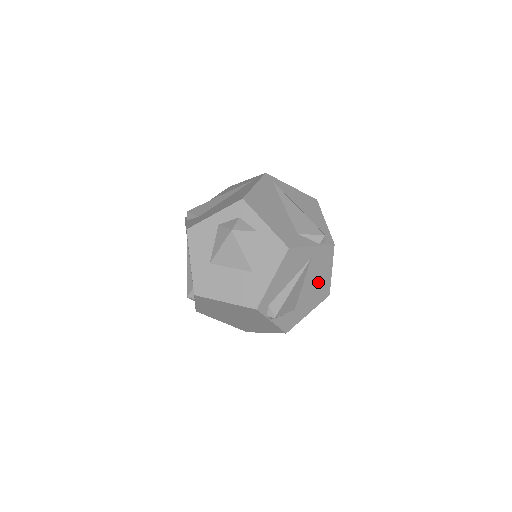
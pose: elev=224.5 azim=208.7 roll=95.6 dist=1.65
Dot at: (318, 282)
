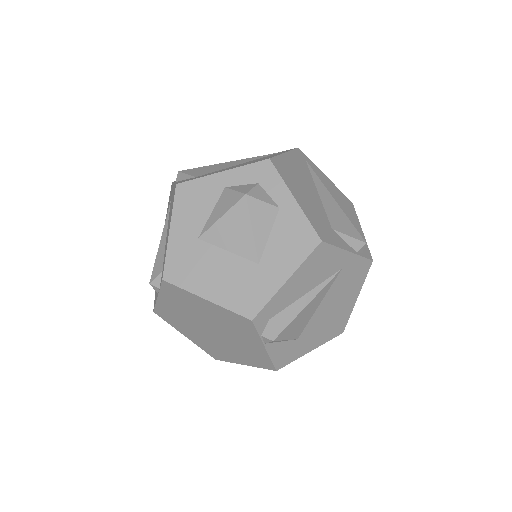
Dot at: (337, 308)
